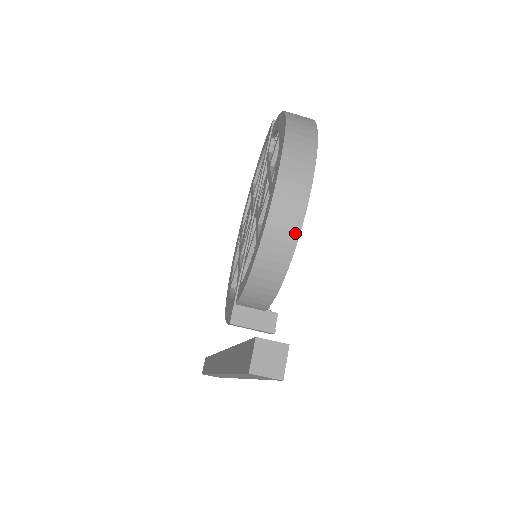
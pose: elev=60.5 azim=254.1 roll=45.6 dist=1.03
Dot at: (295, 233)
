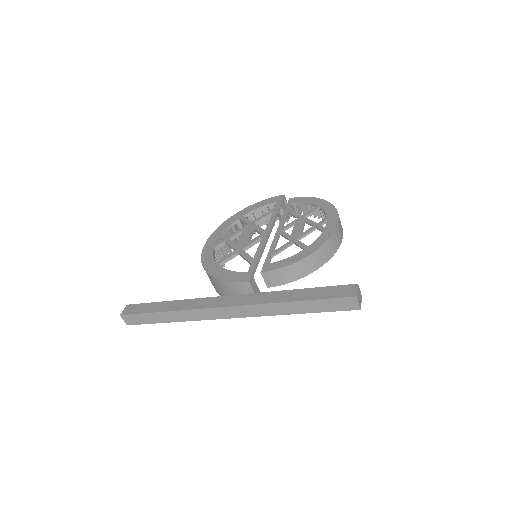
Dot at: (330, 256)
